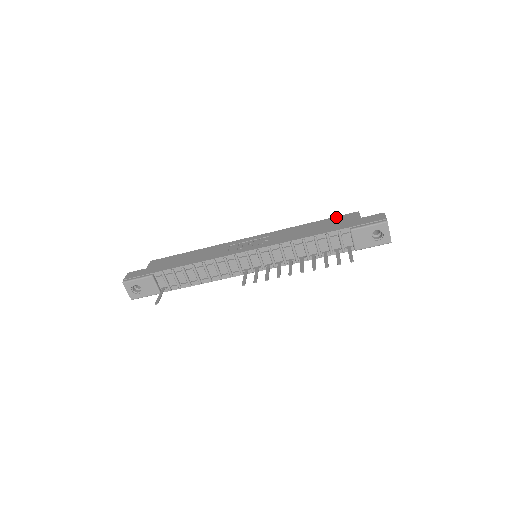
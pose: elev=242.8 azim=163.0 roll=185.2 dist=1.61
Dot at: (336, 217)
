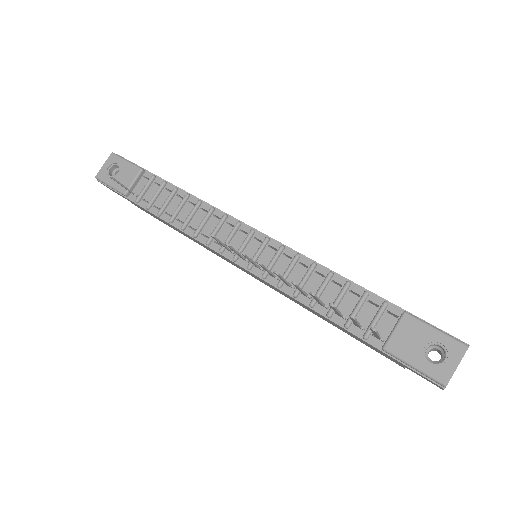
Dot at: occluded
